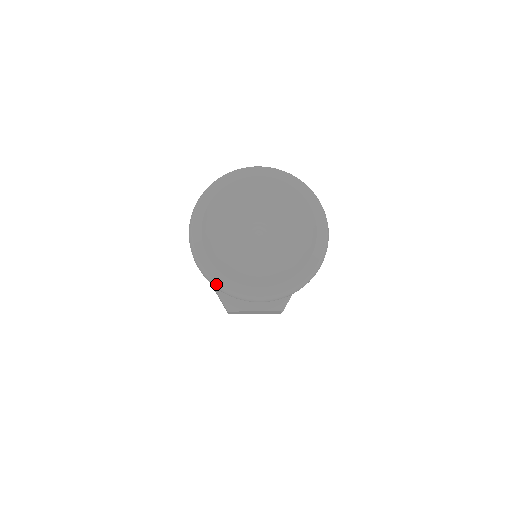
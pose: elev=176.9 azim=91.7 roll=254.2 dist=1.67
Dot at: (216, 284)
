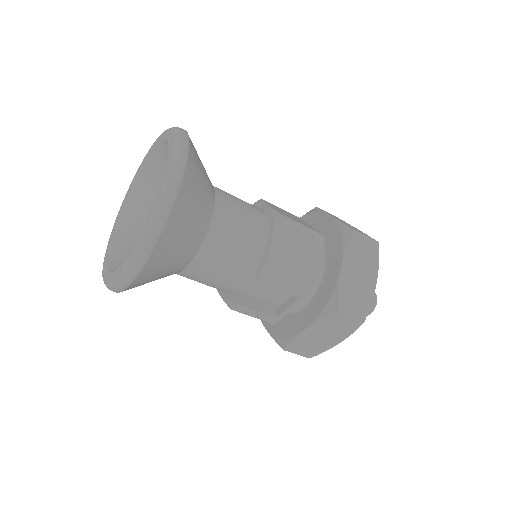
Dot at: (107, 287)
